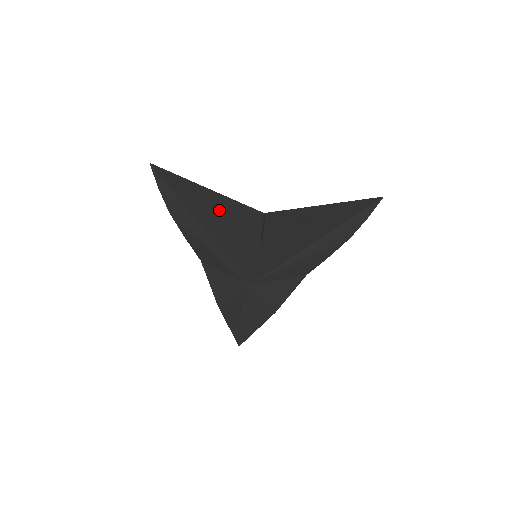
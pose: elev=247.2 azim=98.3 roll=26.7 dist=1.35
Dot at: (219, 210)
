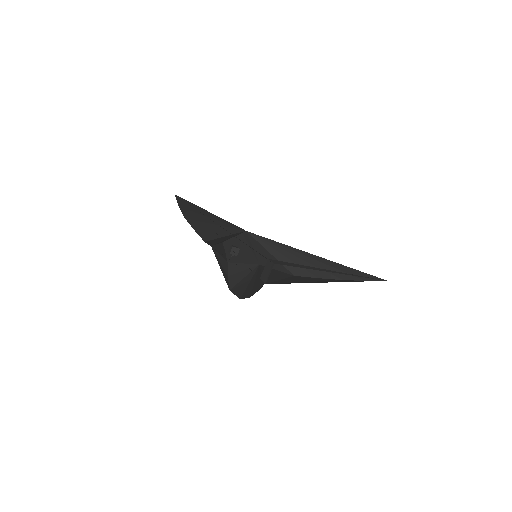
Dot at: occluded
